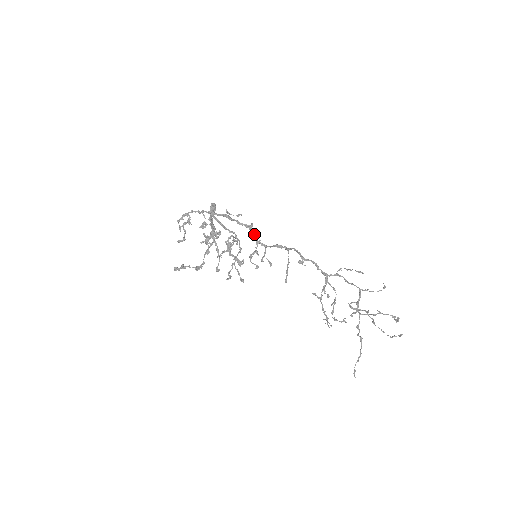
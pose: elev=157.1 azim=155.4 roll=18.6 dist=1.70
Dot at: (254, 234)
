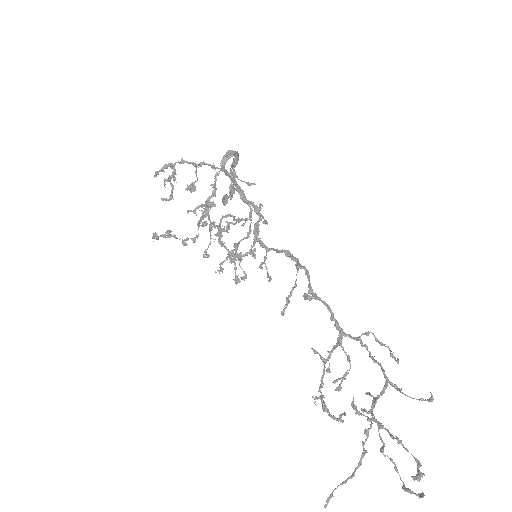
Dot at: (256, 224)
